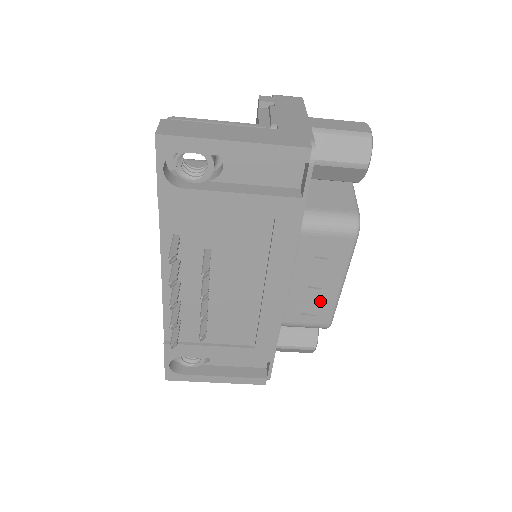
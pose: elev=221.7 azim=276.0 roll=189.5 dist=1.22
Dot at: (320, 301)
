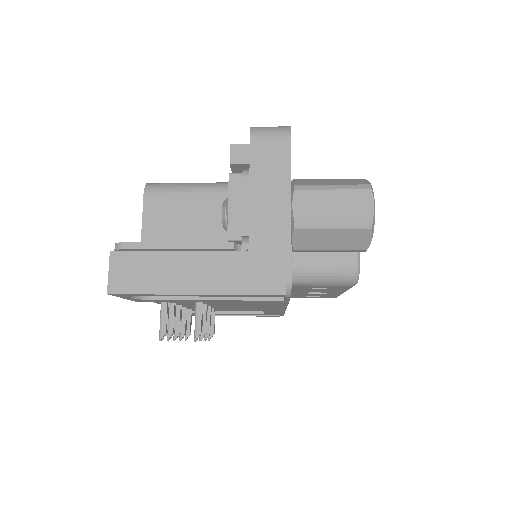
Dot at: (323, 295)
